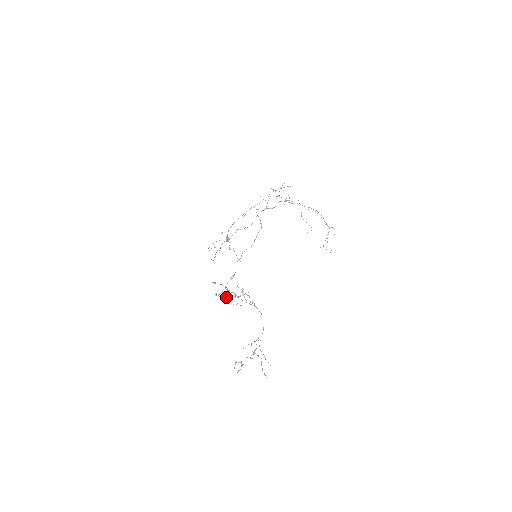
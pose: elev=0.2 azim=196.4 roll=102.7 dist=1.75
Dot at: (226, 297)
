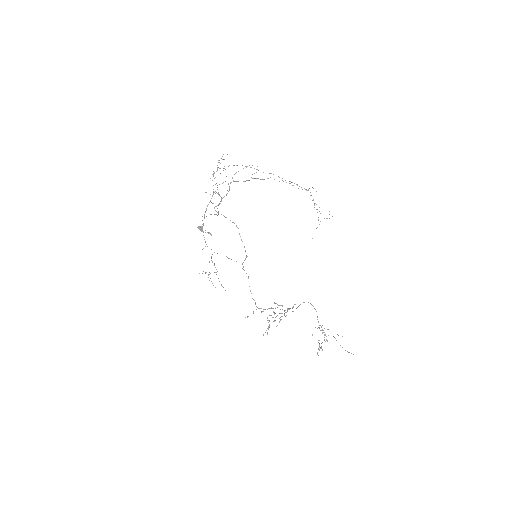
Dot at: occluded
